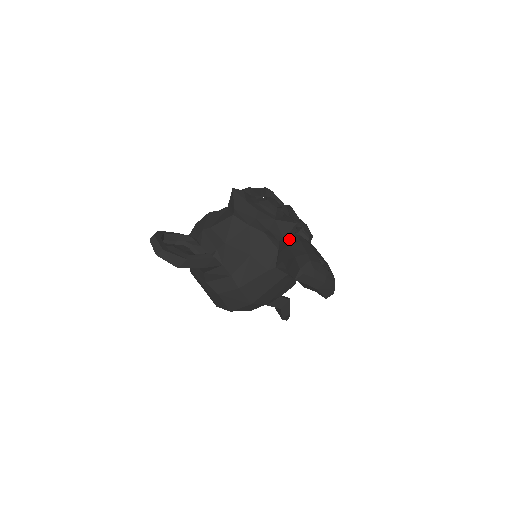
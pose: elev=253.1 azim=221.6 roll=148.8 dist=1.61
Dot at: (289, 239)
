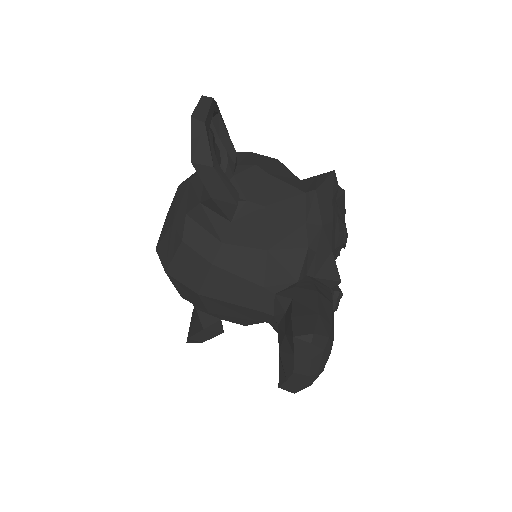
Dot at: (322, 286)
